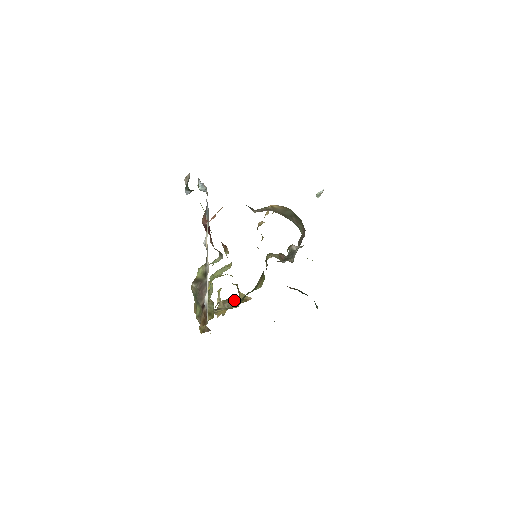
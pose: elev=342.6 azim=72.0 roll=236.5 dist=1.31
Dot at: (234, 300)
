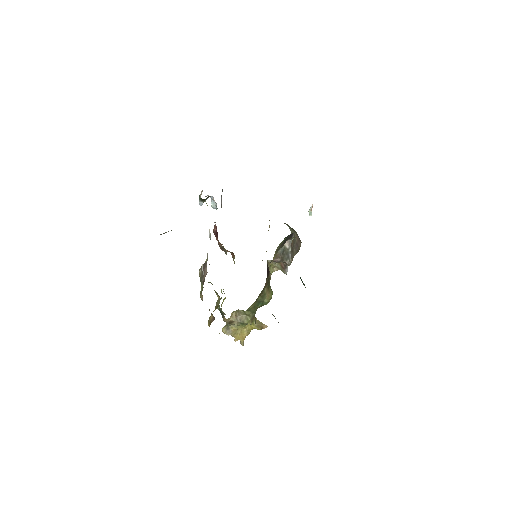
Dot at: occluded
